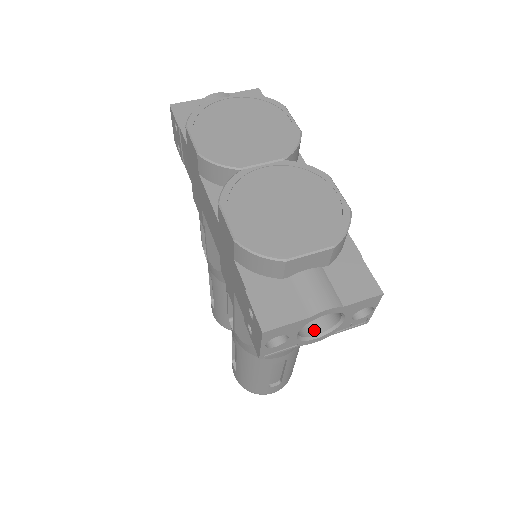
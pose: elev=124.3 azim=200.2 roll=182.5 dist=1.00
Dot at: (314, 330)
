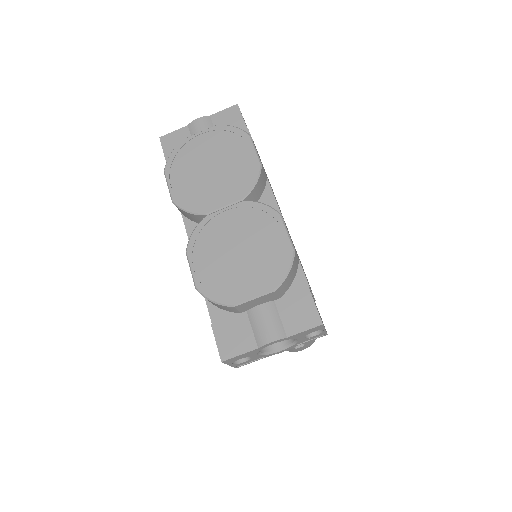
Dot at: (279, 344)
